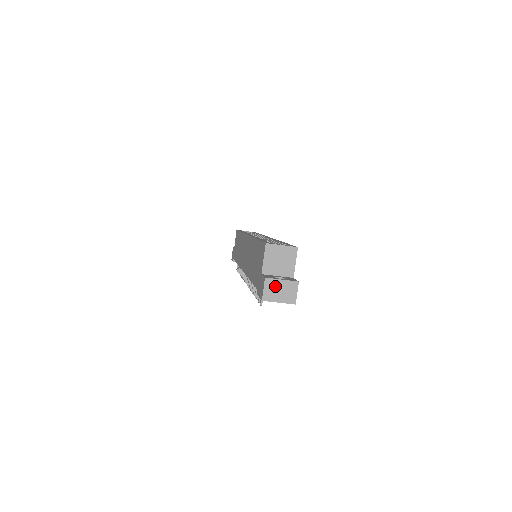
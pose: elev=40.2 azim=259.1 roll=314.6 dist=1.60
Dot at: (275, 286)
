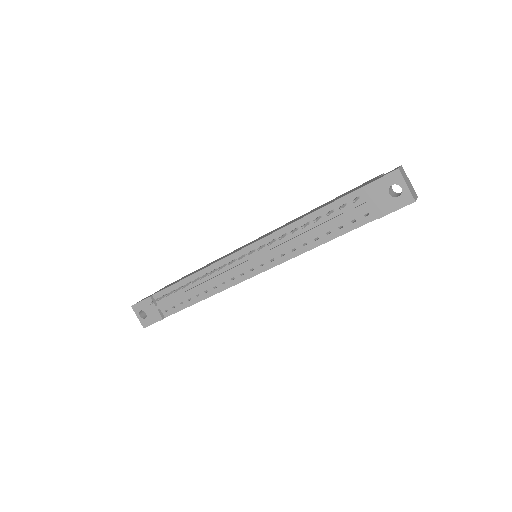
Dot at: (406, 177)
